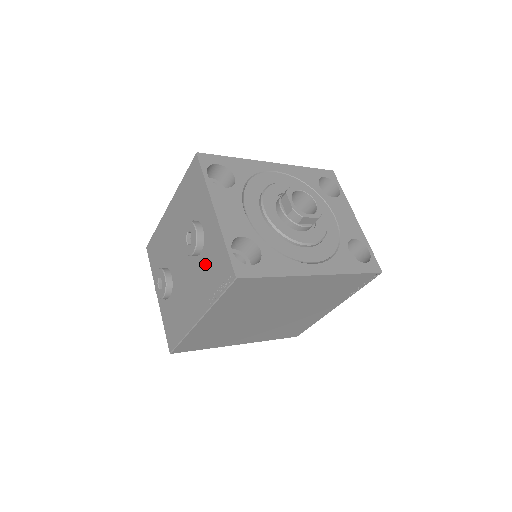
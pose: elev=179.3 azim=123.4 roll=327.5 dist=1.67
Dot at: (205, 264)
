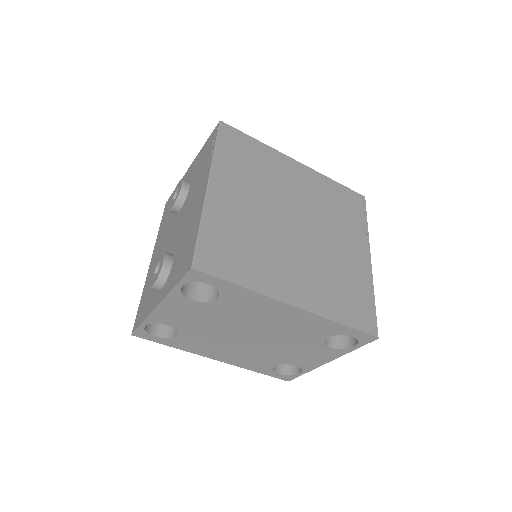
Dot at: (196, 176)
